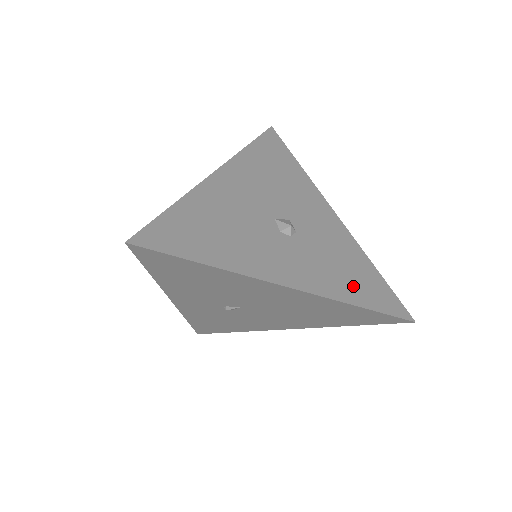
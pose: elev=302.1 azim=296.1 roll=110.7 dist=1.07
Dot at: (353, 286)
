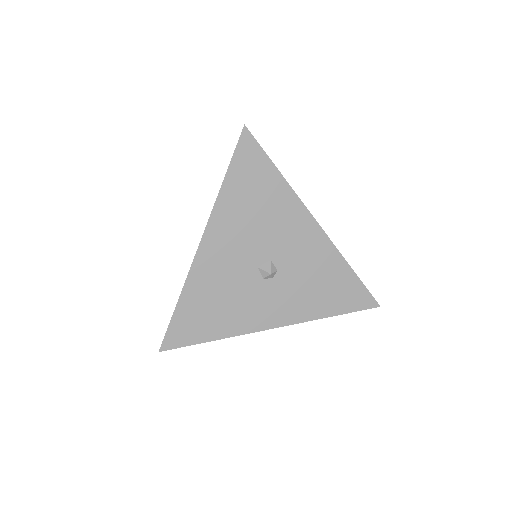
Dot at: (327, 300)
